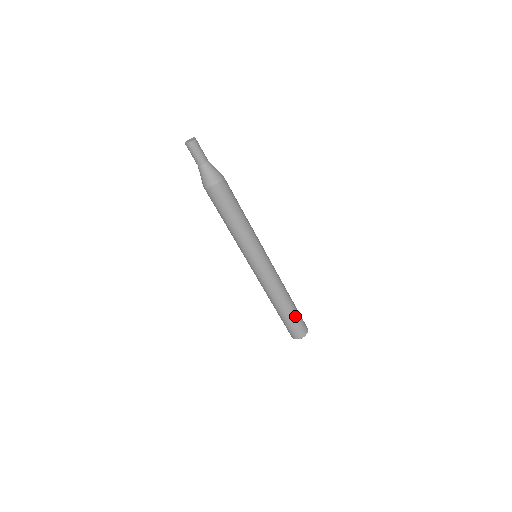
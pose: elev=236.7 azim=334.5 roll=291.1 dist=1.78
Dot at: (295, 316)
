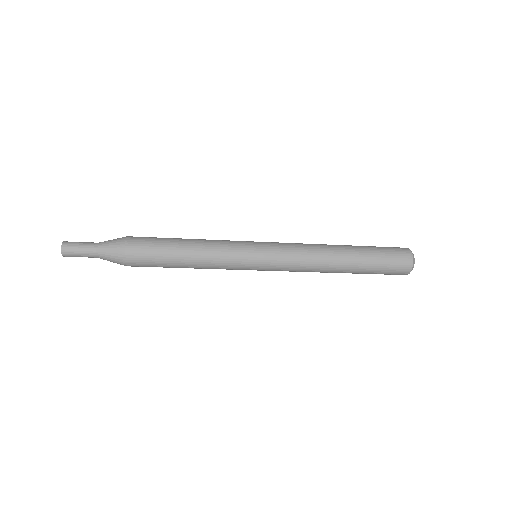
Dot at: (373, 261)
